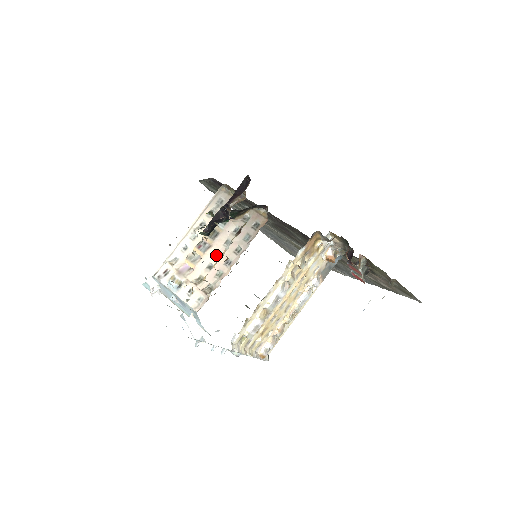
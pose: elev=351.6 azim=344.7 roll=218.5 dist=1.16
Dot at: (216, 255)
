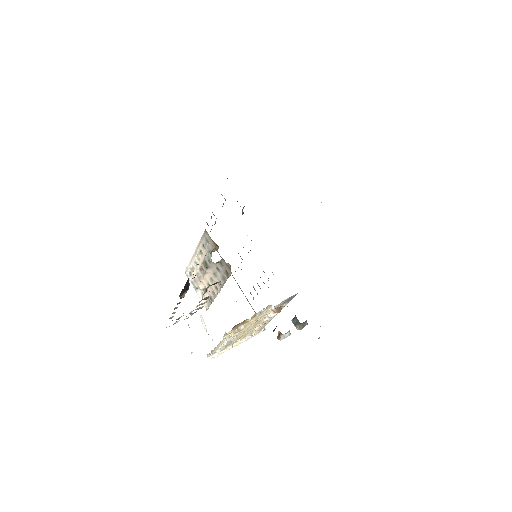
Dot at: (210, 279)
